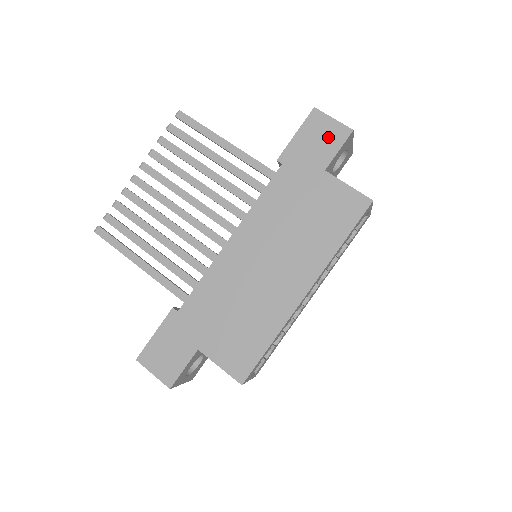
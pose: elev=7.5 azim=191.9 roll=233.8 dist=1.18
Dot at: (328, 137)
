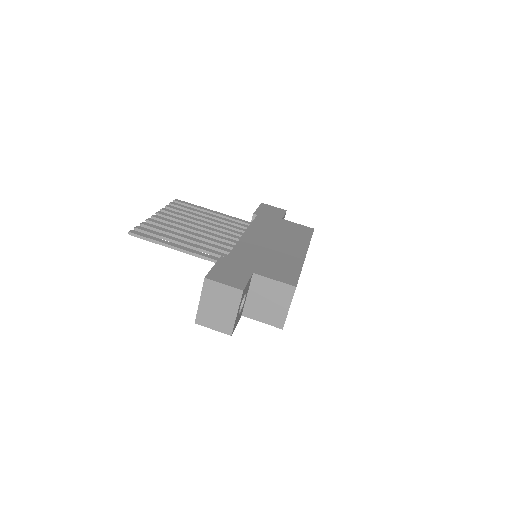
Dot at: (276, 211)
